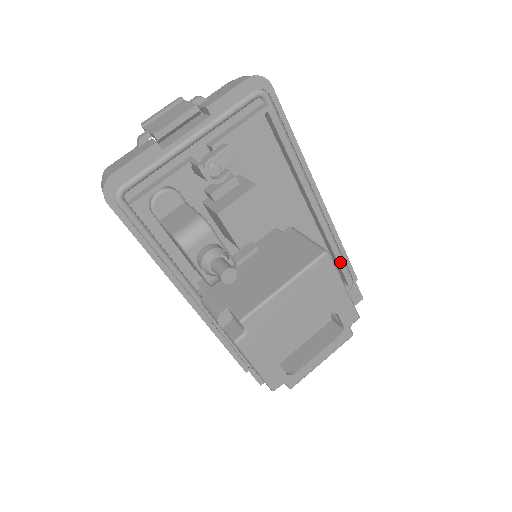
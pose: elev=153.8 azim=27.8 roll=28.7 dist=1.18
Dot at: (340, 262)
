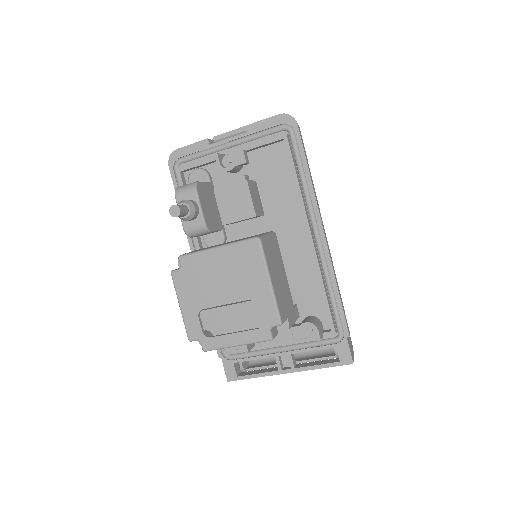
Dot at: (326, 300)
